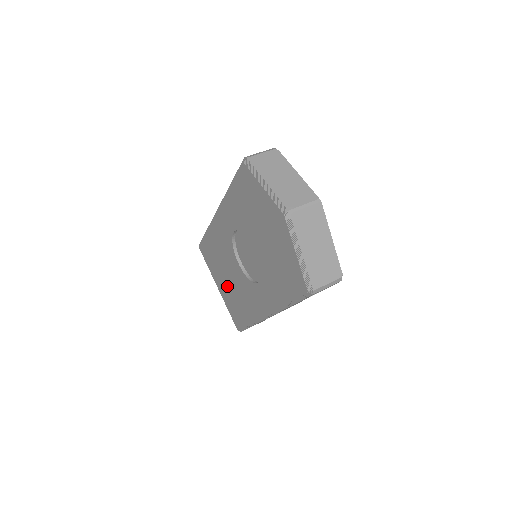
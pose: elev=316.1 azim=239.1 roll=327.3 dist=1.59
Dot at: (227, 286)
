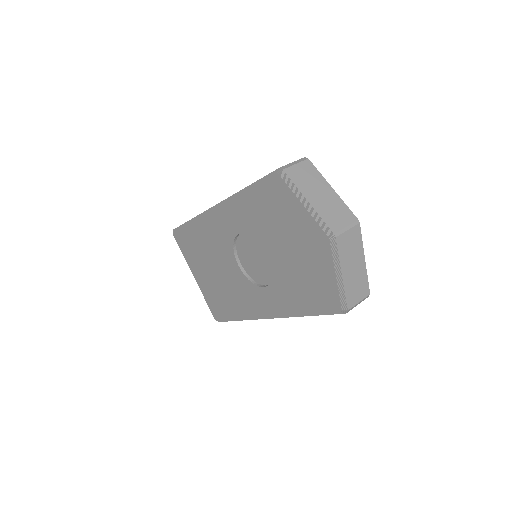
Dot at: (211, 279)
